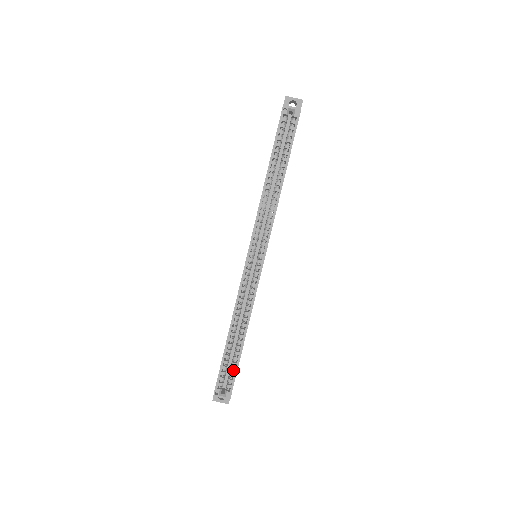
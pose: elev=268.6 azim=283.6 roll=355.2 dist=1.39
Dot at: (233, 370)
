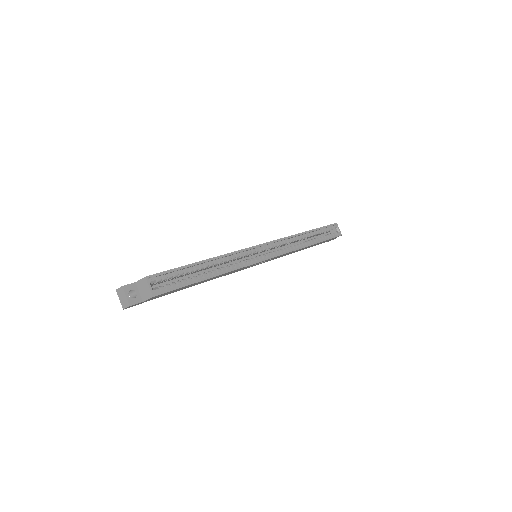
Dot at: (179, 283)
